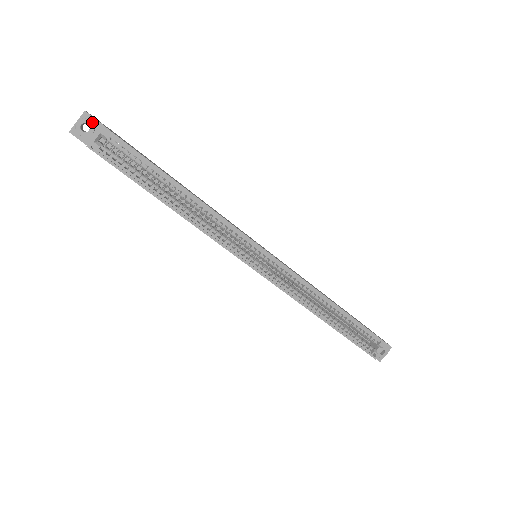
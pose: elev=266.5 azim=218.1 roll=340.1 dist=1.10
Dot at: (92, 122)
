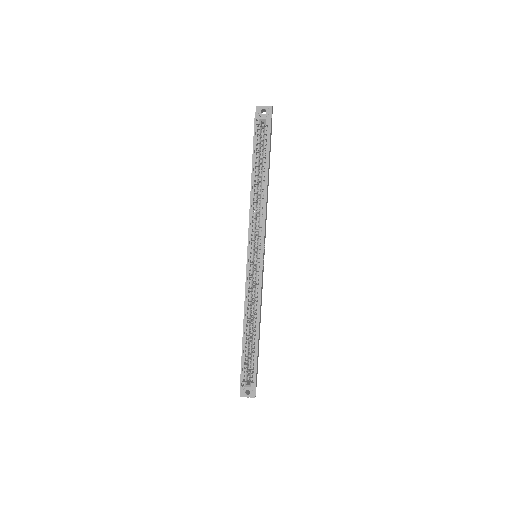
Dot at: (269, 113)
